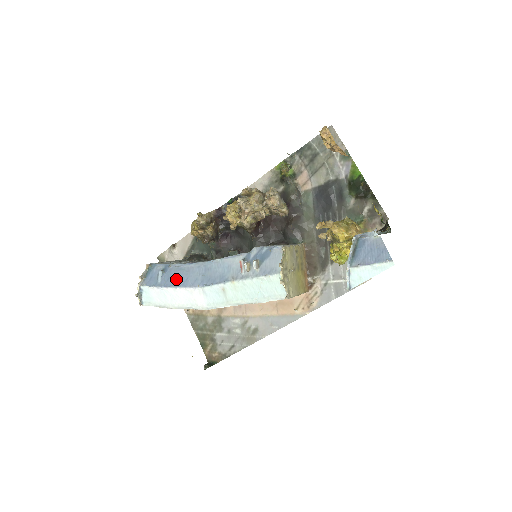
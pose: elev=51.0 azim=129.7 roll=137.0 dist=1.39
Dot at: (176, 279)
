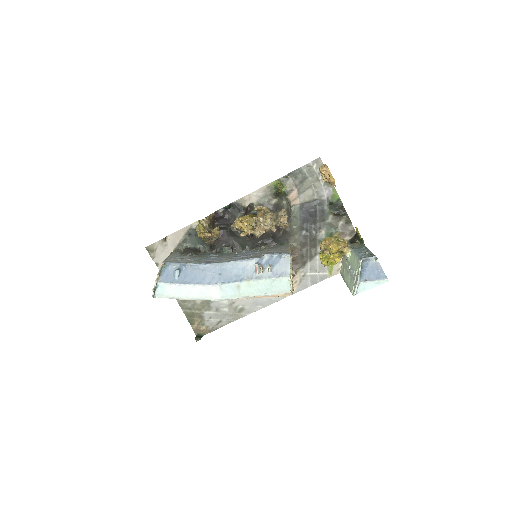
Dot at: (193, 277)
